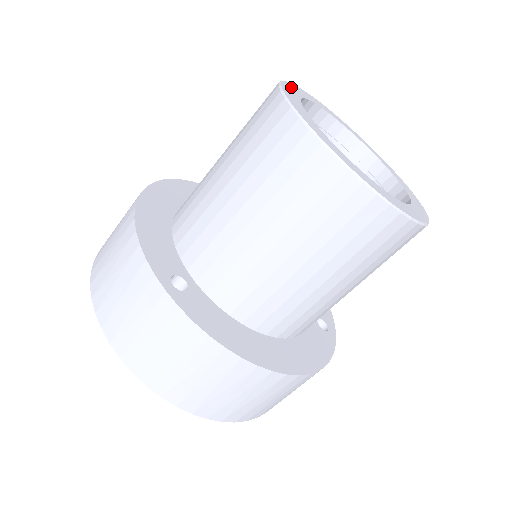
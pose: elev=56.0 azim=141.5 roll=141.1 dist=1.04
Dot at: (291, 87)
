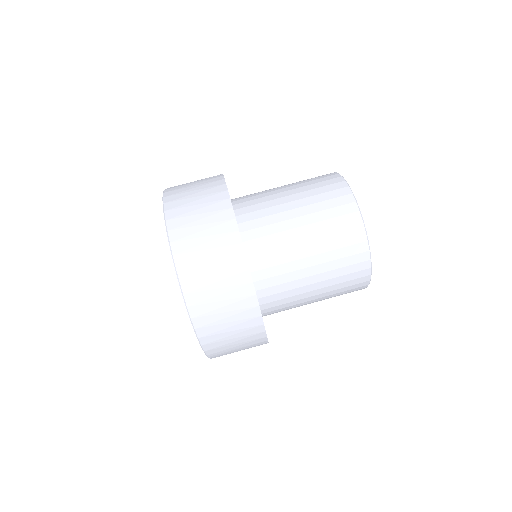
Dot at: occluded
